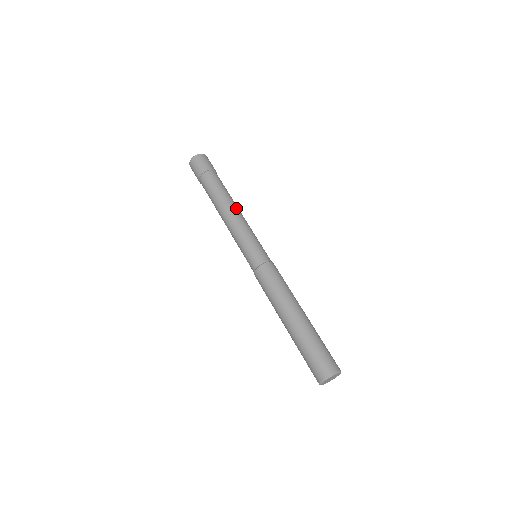
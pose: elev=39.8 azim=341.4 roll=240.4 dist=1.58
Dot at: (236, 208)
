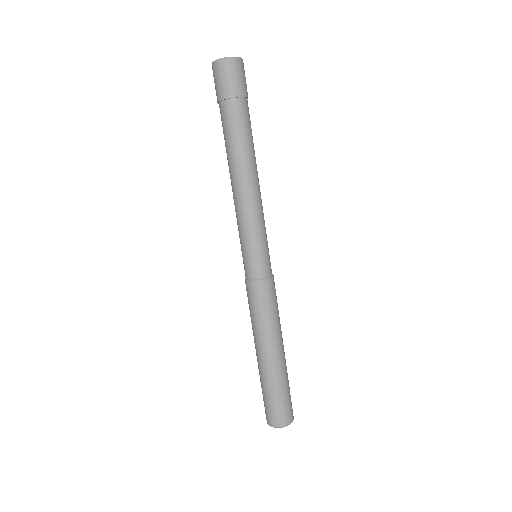
Dot at: (245, 181)
